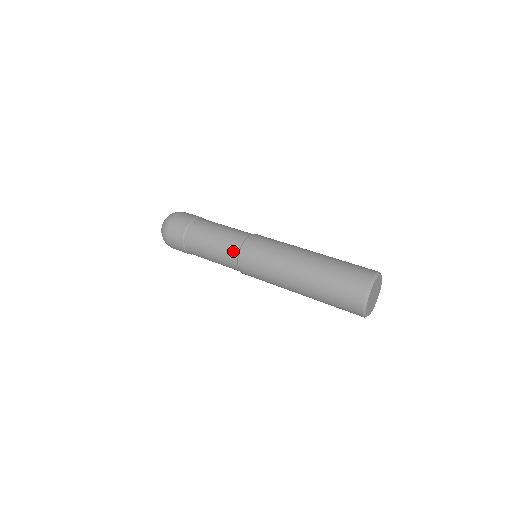
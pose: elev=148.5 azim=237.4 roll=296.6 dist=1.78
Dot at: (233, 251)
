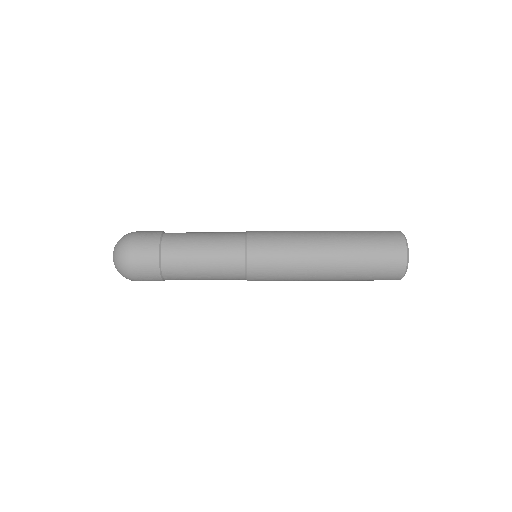
Dot at: (237, 259)
